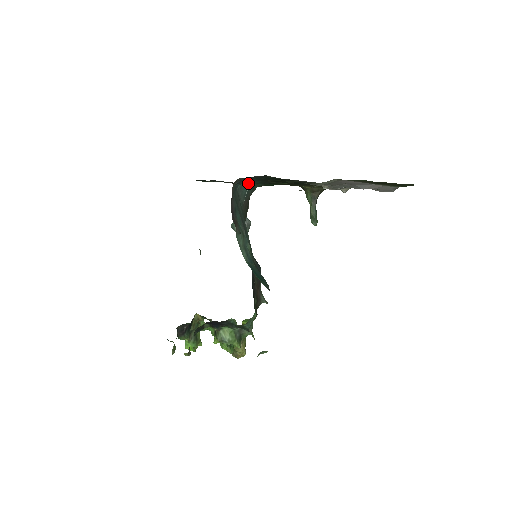
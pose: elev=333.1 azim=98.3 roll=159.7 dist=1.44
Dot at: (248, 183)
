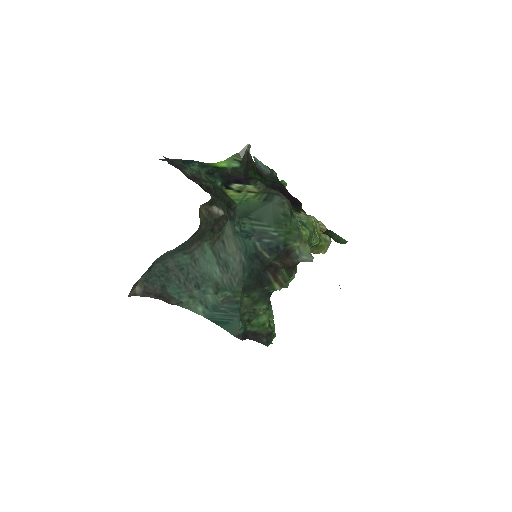
Dot at: (167, 253)
